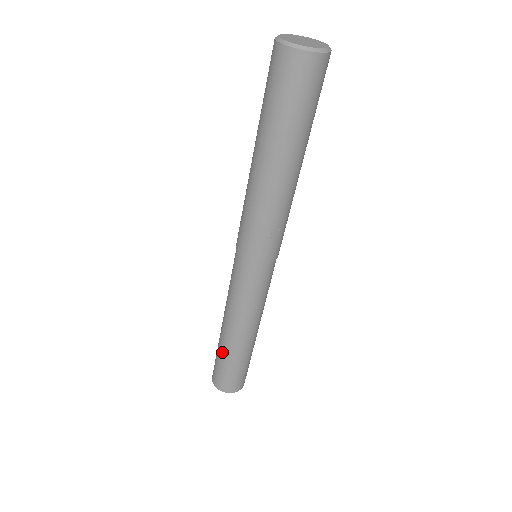
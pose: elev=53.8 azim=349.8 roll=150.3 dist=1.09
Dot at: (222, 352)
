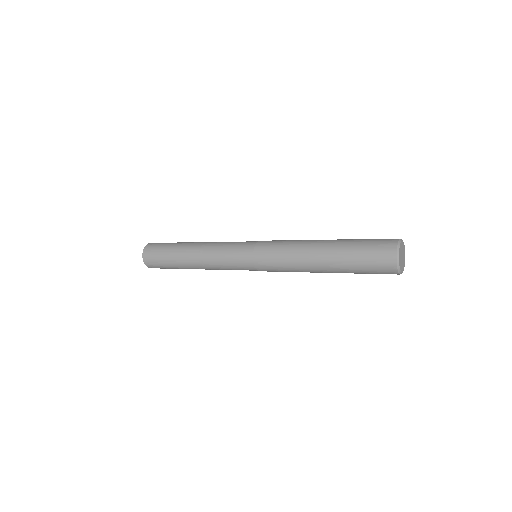
Dot at: occluded
